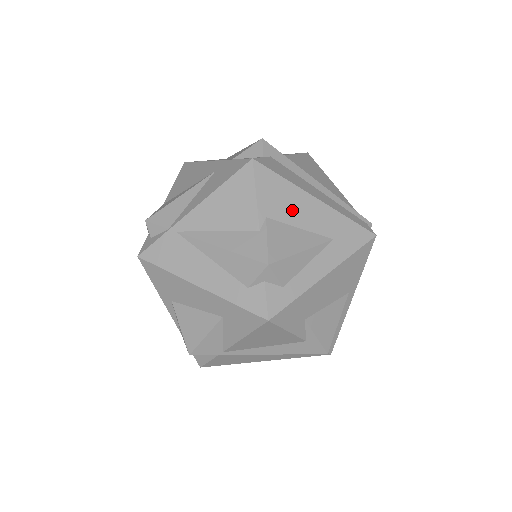
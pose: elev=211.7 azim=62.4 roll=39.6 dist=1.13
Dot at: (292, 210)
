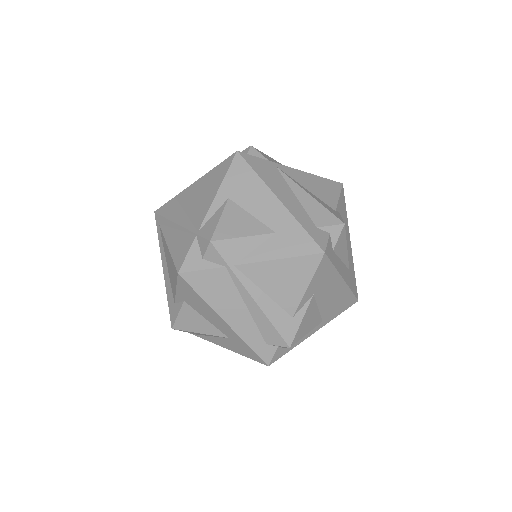
Dot at: occluded
